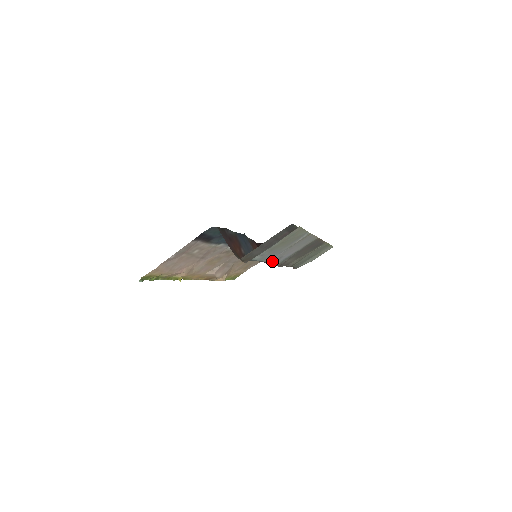
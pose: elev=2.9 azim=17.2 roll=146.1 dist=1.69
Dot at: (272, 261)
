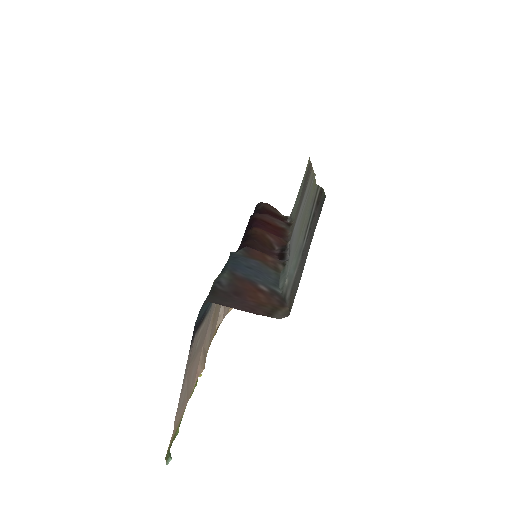
Dot at: occluded
